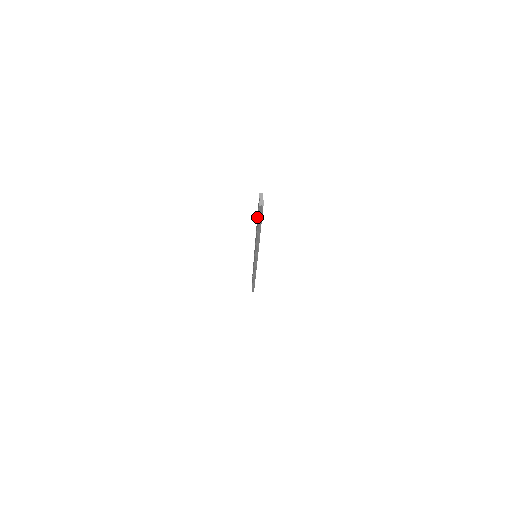
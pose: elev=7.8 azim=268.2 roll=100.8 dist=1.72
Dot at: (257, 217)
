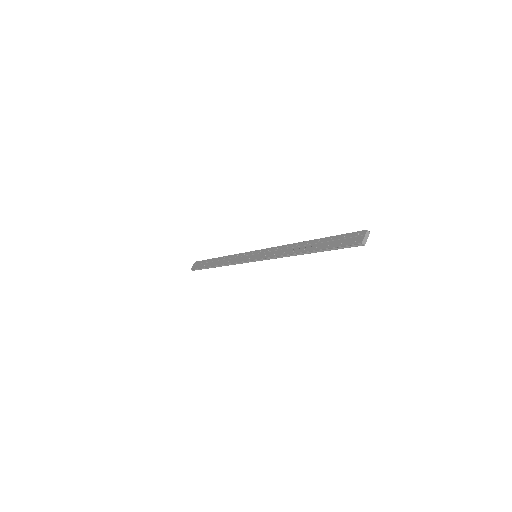
Dot at: (325, 239)
